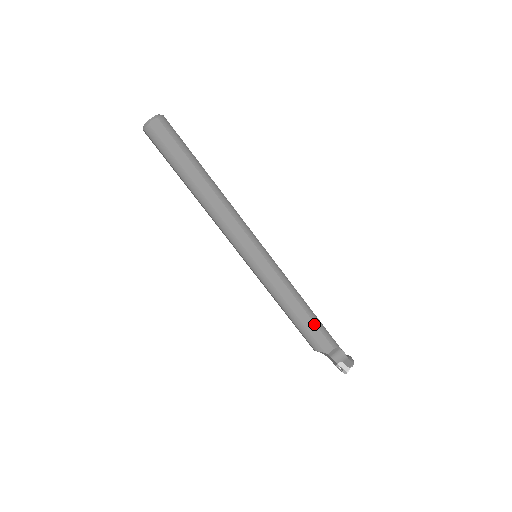
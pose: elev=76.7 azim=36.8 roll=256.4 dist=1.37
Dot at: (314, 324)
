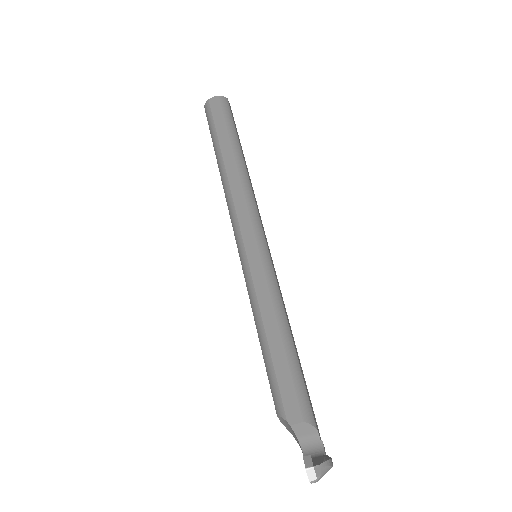
Dot at: (288, 367)
